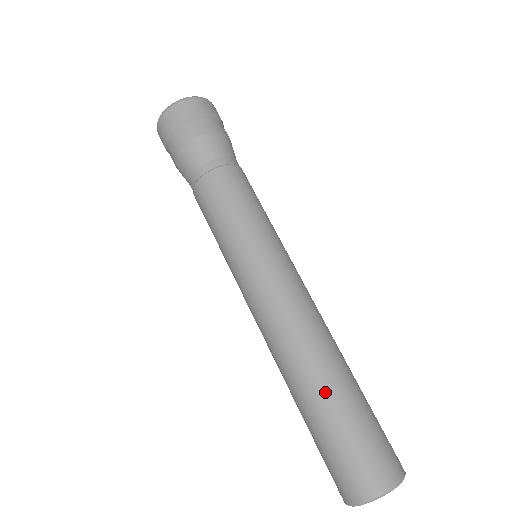
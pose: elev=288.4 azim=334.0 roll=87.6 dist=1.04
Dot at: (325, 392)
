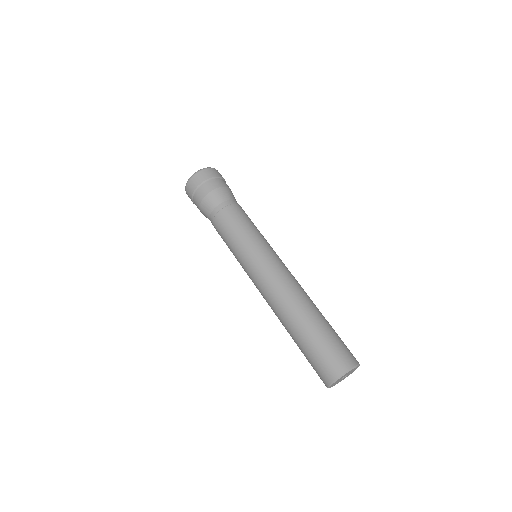
Dot at: (294, 333)
